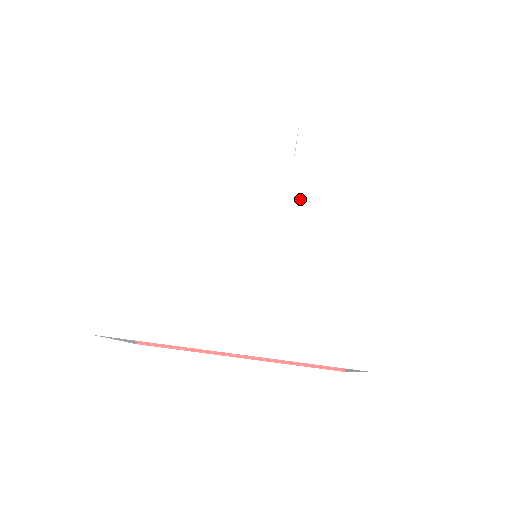
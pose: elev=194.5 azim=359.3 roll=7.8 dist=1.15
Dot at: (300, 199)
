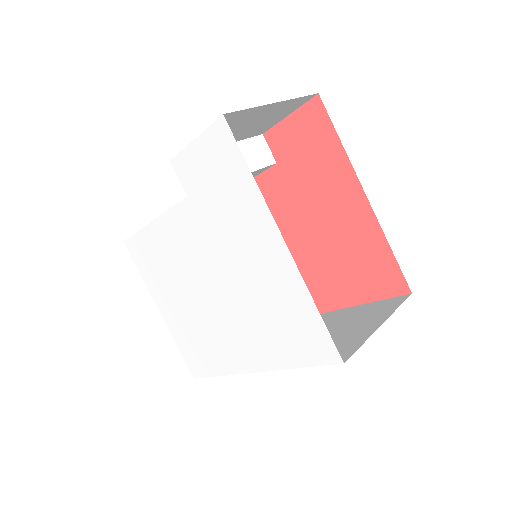
Dot at: (213, 233)
